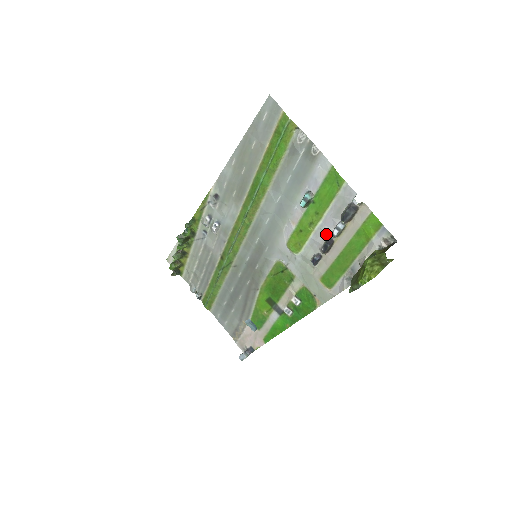
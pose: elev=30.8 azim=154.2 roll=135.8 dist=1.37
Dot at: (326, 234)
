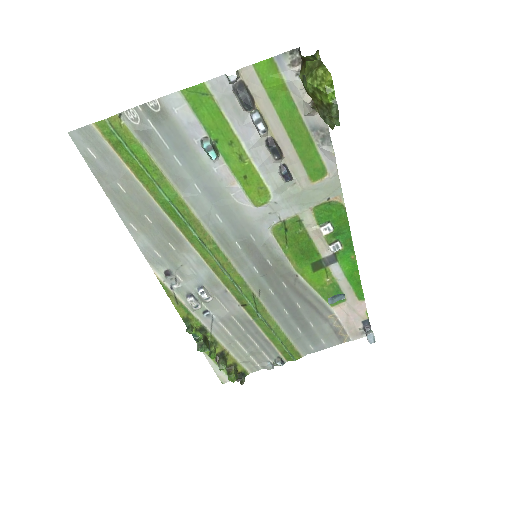
Dot at: (260, 144)
